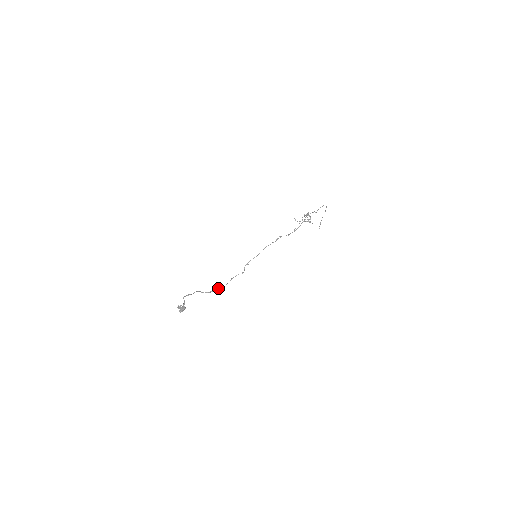
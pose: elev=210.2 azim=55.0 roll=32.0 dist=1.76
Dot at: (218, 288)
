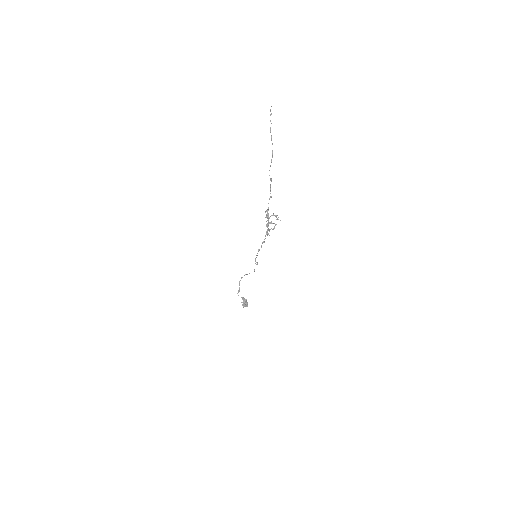
Dot at: occluded
